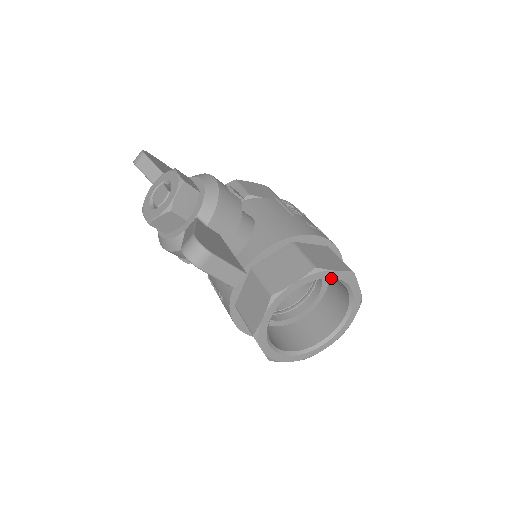
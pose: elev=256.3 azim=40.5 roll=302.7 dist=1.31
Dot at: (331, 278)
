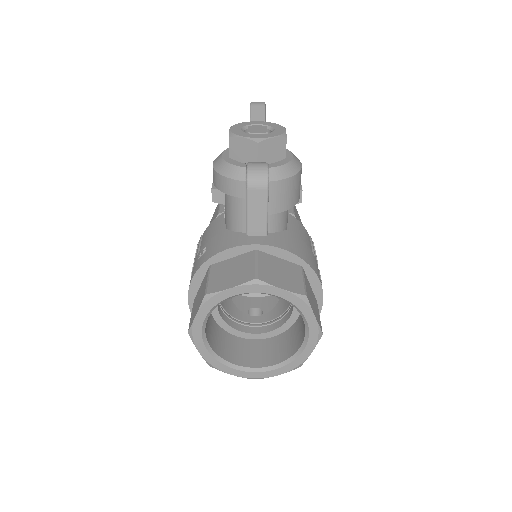
Dot at: (305, 319)
